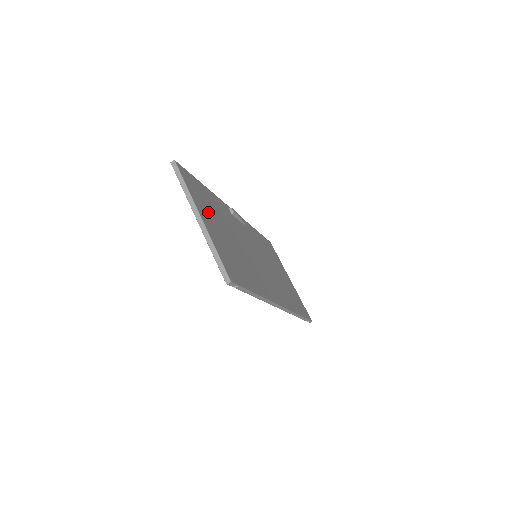
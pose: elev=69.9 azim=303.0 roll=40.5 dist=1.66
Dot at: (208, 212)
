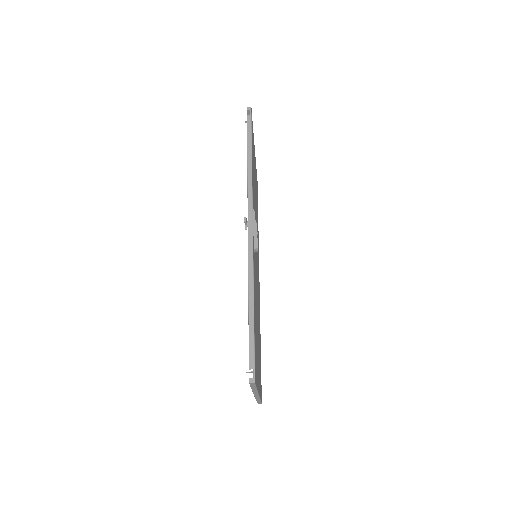
Dot at: (257, 359)
